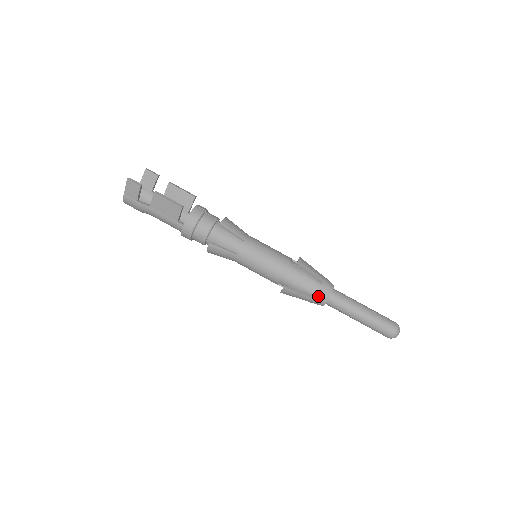
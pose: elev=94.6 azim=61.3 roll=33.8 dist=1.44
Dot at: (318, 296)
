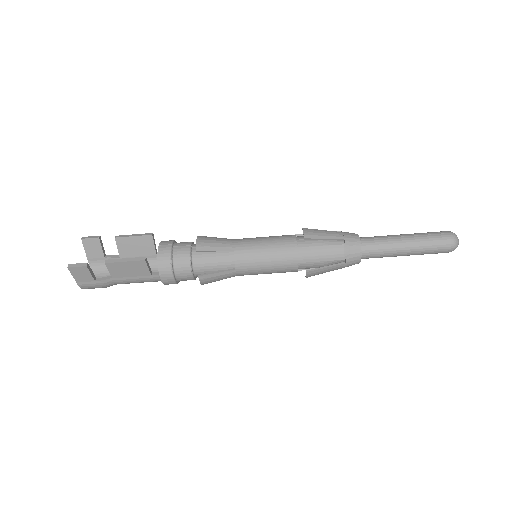
Dot at: (348, 258)
